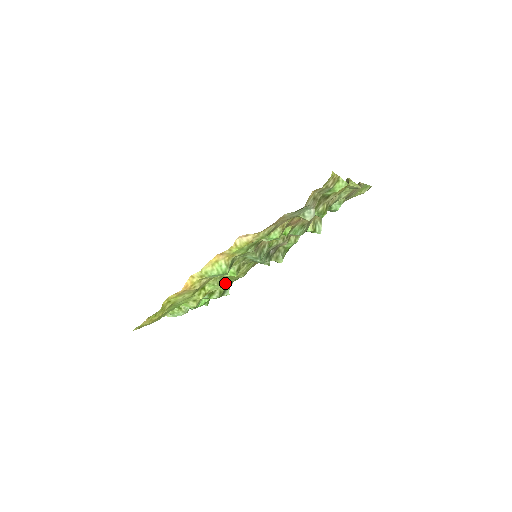
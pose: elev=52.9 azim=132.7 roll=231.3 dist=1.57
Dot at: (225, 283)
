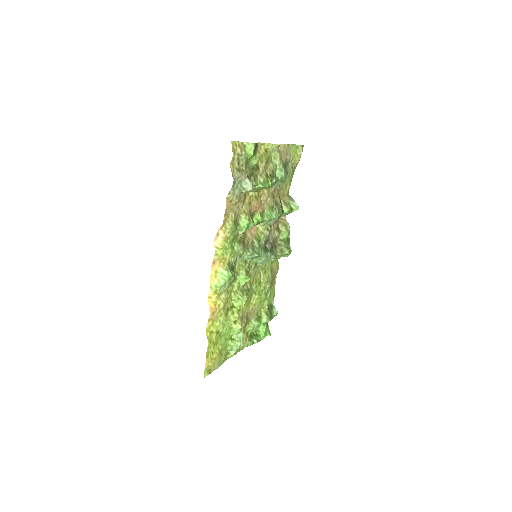
Dot at: (262, 302)
